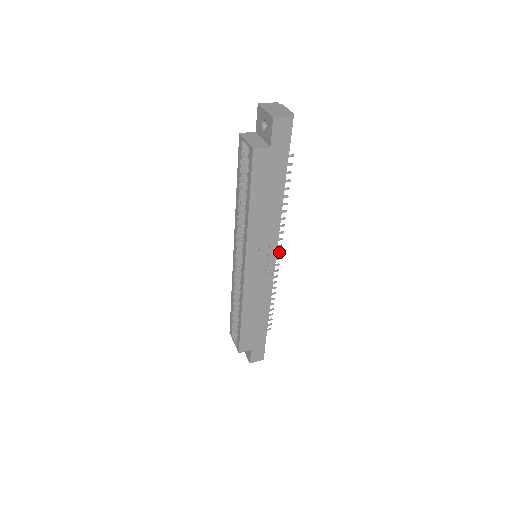
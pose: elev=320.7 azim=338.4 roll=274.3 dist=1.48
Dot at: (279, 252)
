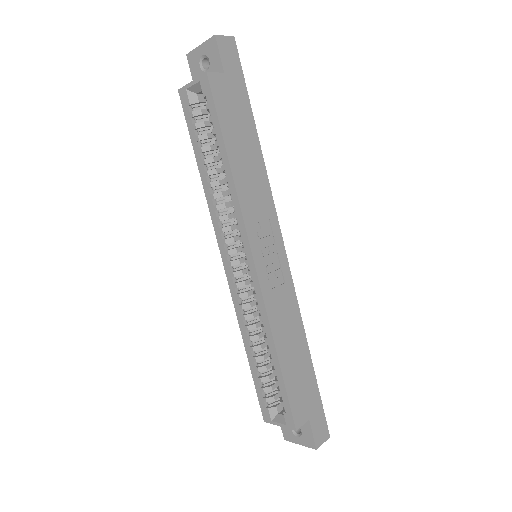
Dot at: occluded
